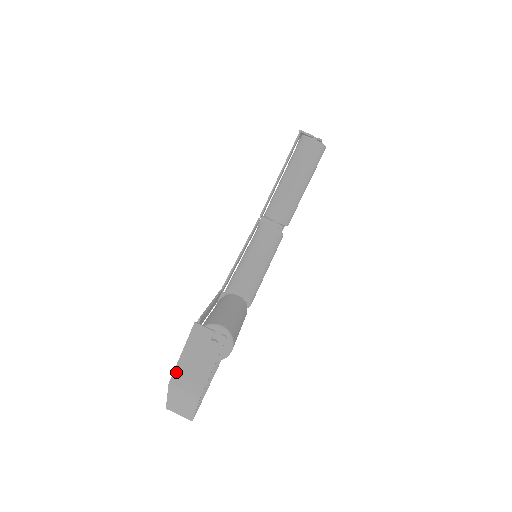
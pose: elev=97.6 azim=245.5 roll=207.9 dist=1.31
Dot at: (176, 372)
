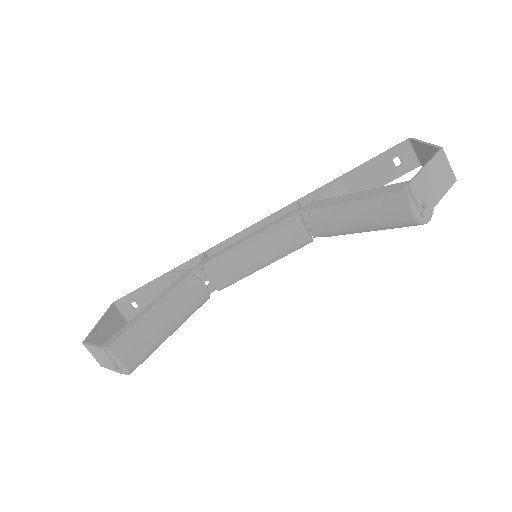
Dot at: (87, 346)
